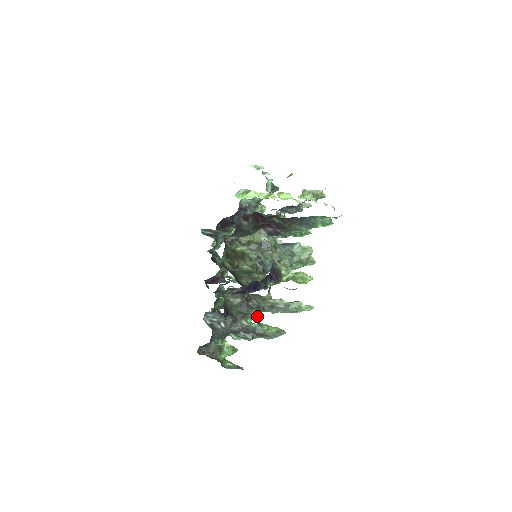
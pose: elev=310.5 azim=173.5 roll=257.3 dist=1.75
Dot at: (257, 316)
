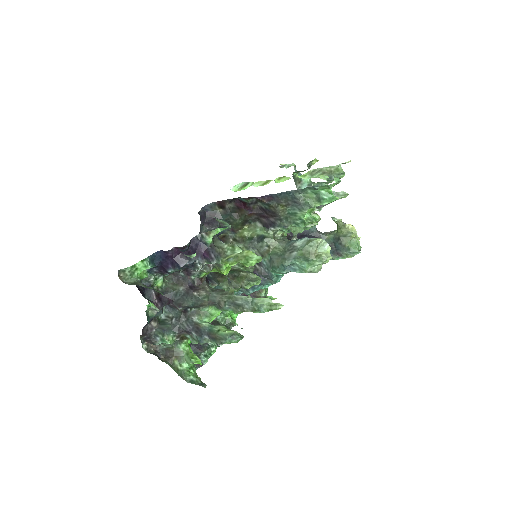
Dot at: (149, 287)
